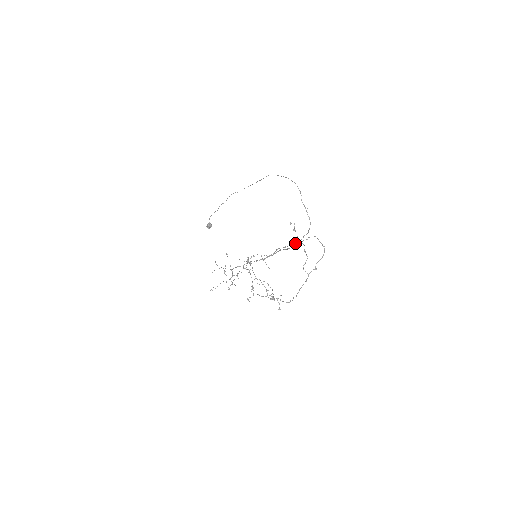
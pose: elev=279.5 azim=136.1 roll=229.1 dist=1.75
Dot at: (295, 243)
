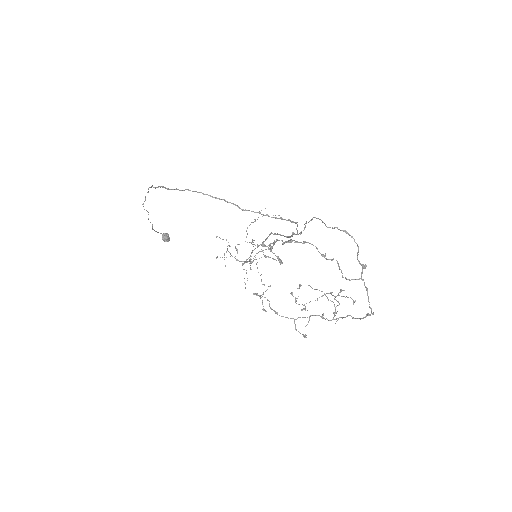
Dot at: occluded
